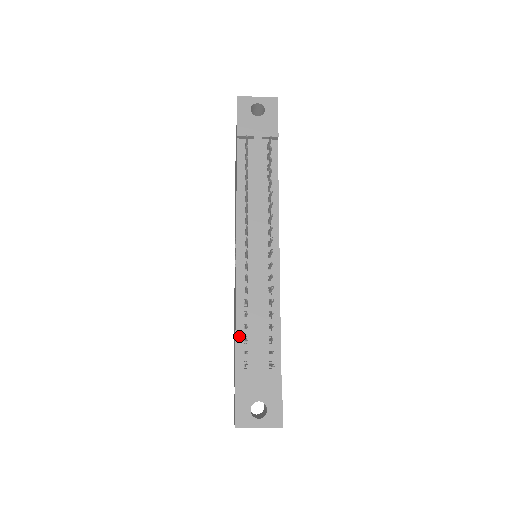
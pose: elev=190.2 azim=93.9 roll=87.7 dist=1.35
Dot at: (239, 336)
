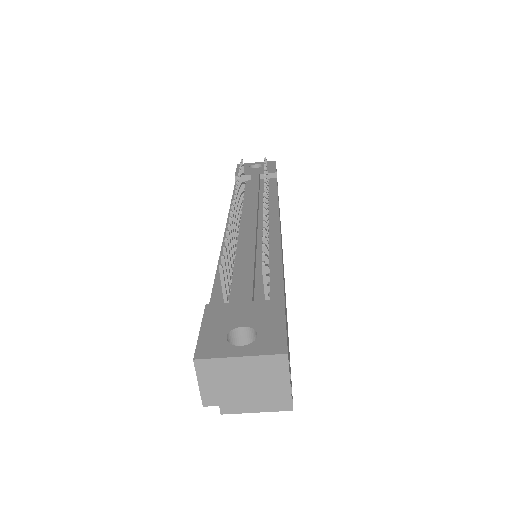
Dot at: (219, 280)
